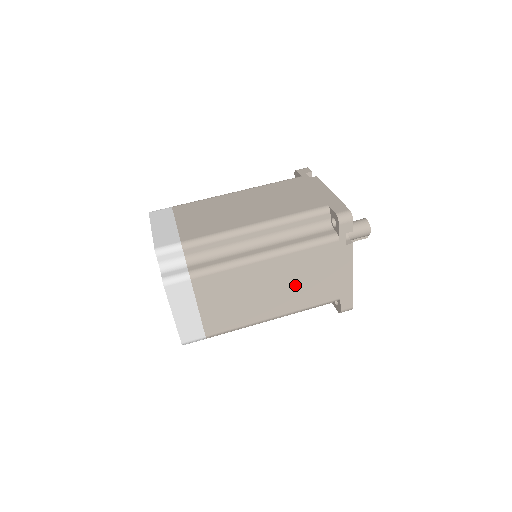
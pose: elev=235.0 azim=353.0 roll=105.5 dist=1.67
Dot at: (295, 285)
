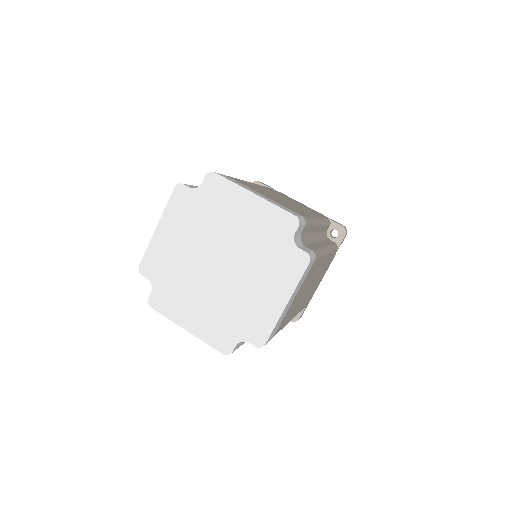
Dot at: occluded
